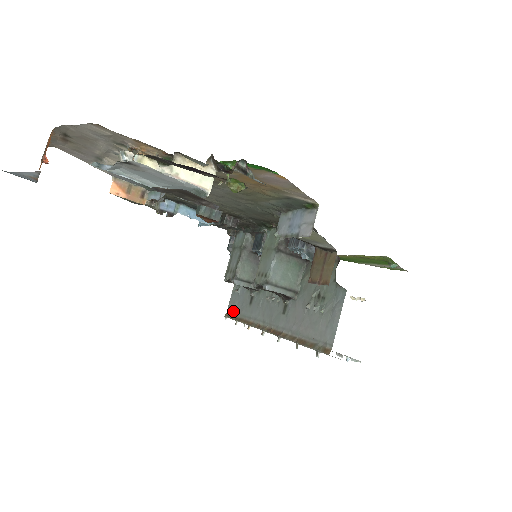
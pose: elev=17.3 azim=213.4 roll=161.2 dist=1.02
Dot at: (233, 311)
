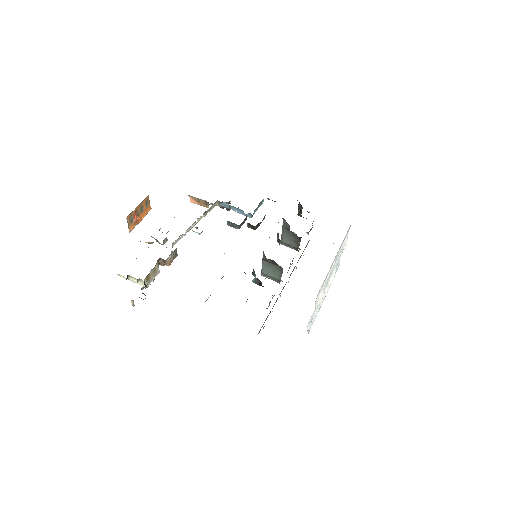
Dot at: (307, 244)
